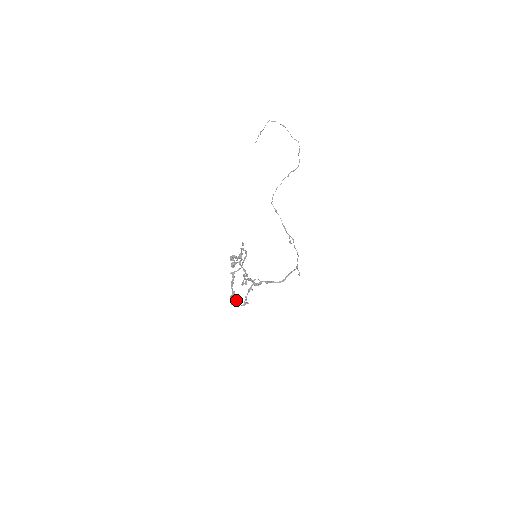
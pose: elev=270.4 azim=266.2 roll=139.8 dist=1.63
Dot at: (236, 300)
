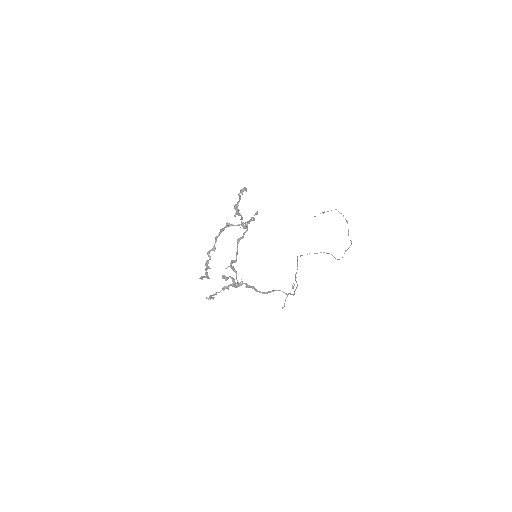
Dot at: occluded
